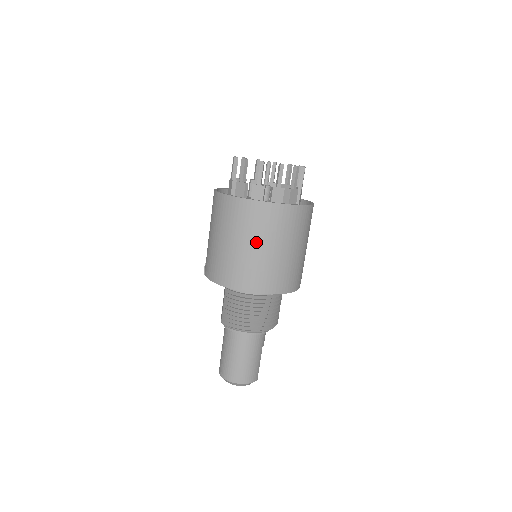
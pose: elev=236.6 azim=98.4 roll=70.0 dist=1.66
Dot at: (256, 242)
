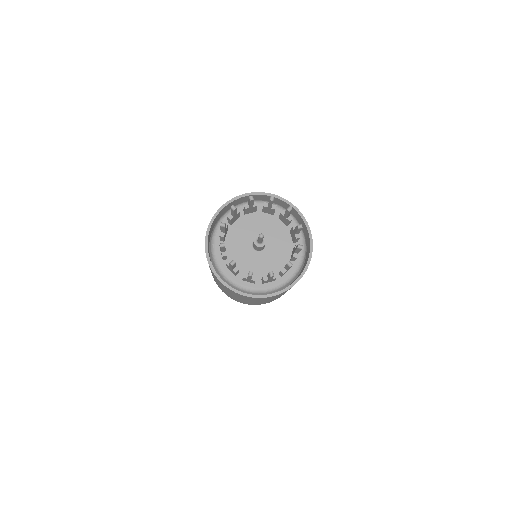
Dot at: (251, 301)
